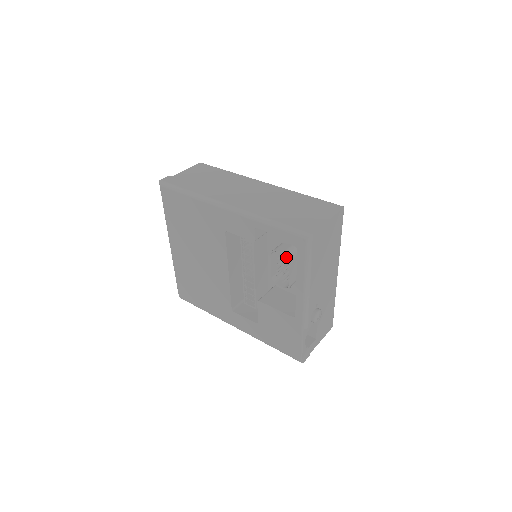
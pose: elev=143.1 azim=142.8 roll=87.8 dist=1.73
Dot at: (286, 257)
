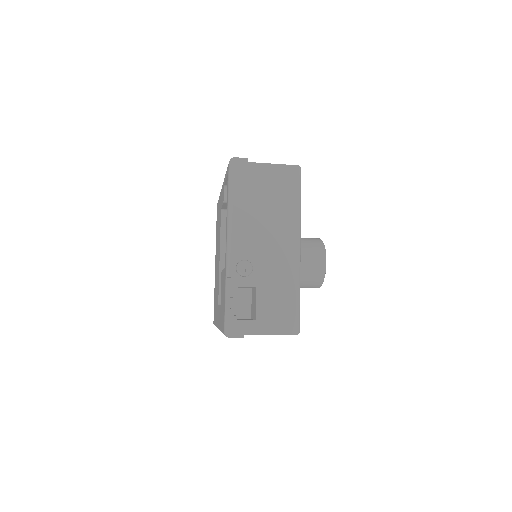
Dot at: occluded
